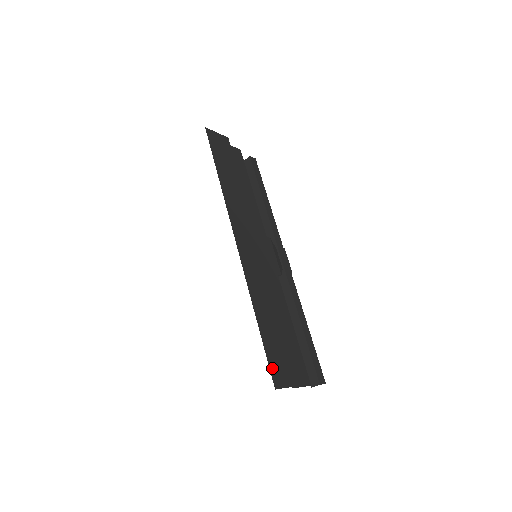
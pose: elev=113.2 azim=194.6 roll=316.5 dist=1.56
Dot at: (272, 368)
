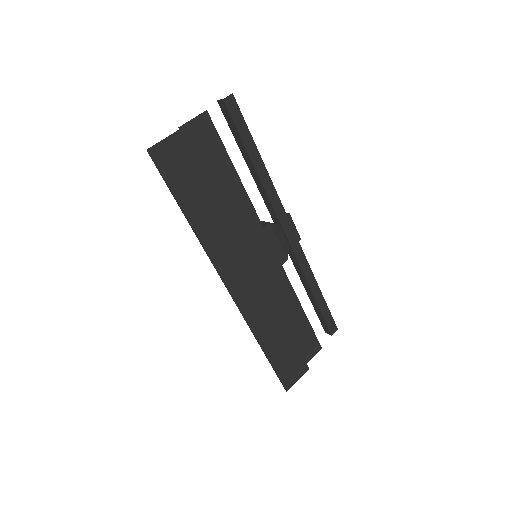
Dot at: (282, 378)
